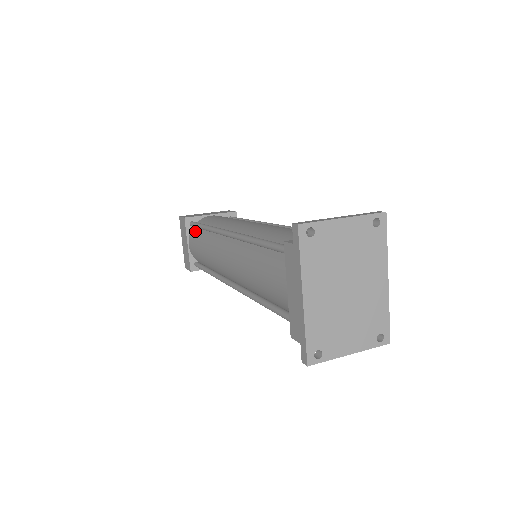
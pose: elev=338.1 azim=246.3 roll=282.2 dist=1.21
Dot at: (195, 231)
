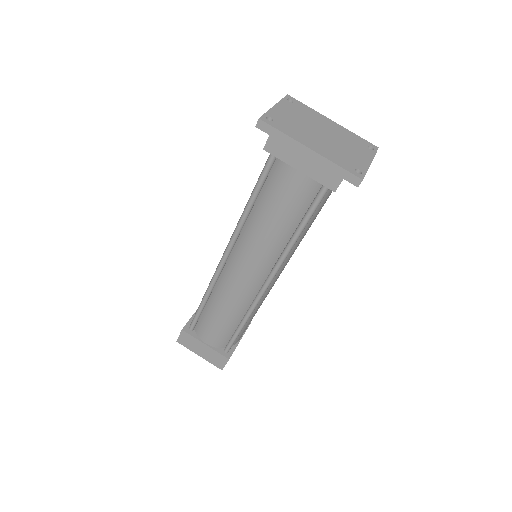
Dot at: (199, 324)
